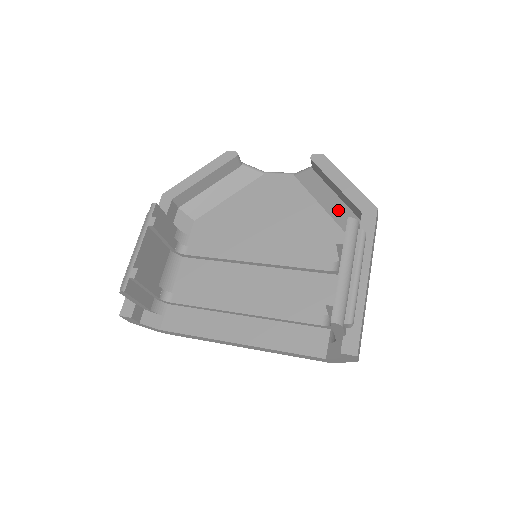
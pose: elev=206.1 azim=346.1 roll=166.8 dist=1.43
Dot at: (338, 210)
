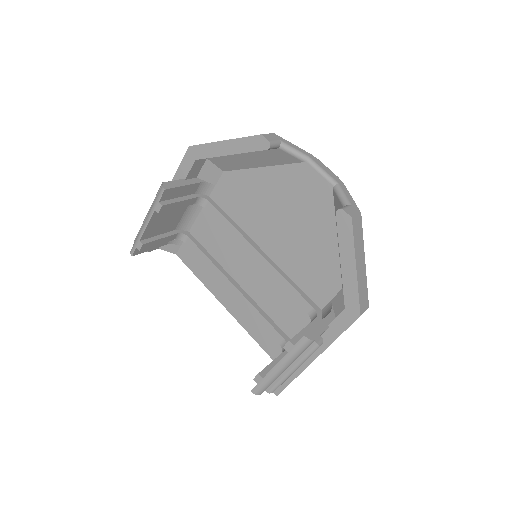
Dot at: occluded
